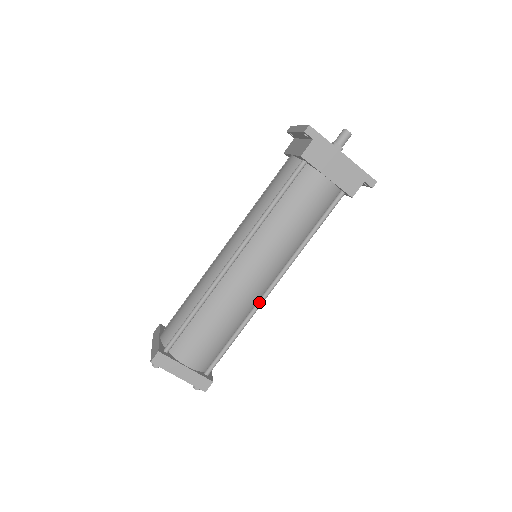
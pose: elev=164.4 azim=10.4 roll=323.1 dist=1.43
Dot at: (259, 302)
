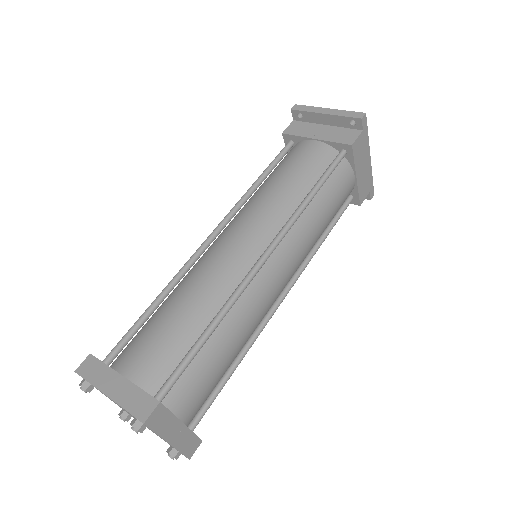
Dot at: (268, 318)
